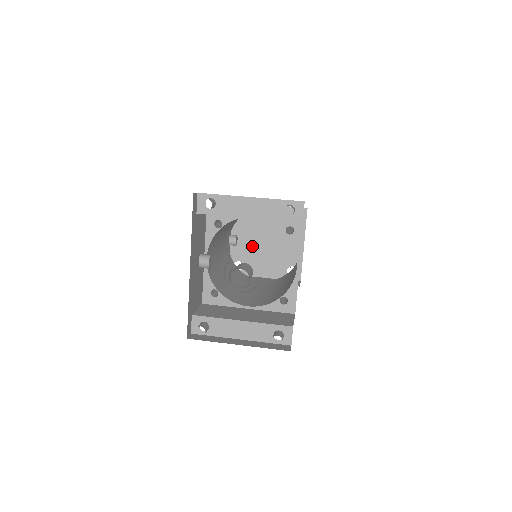
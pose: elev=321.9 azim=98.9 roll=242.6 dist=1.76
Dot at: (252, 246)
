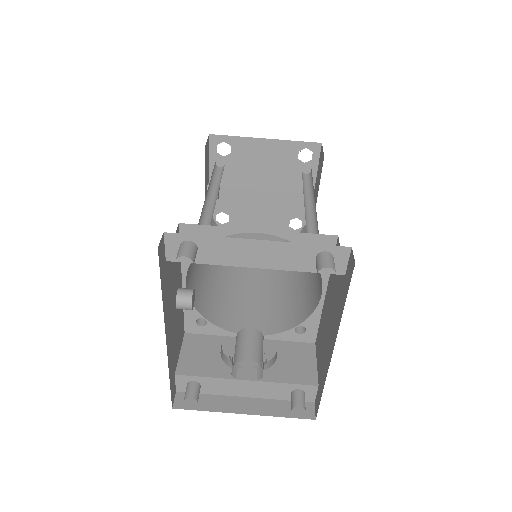
Dot at: (240, 194)
